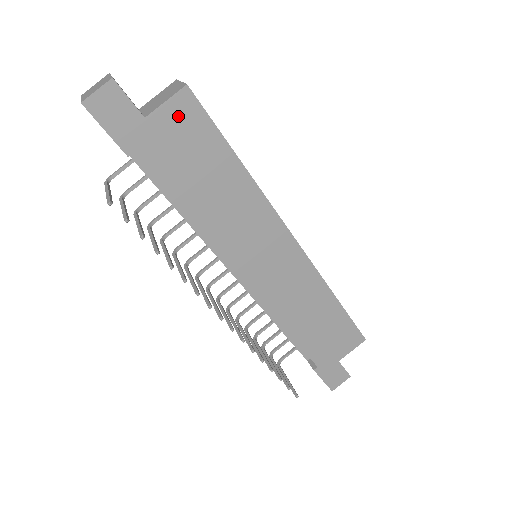
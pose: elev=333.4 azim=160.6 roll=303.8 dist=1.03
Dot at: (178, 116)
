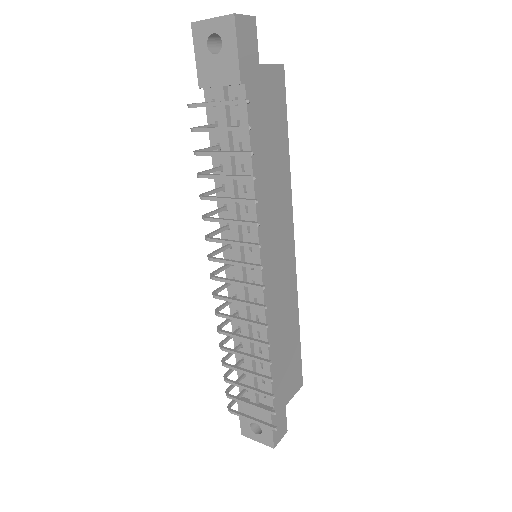
Dot at: (273, 81)
